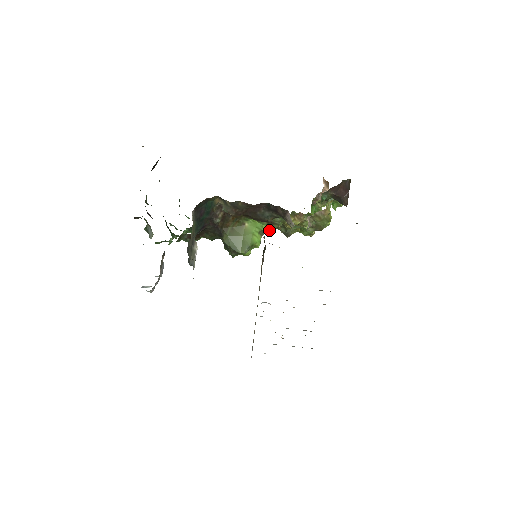
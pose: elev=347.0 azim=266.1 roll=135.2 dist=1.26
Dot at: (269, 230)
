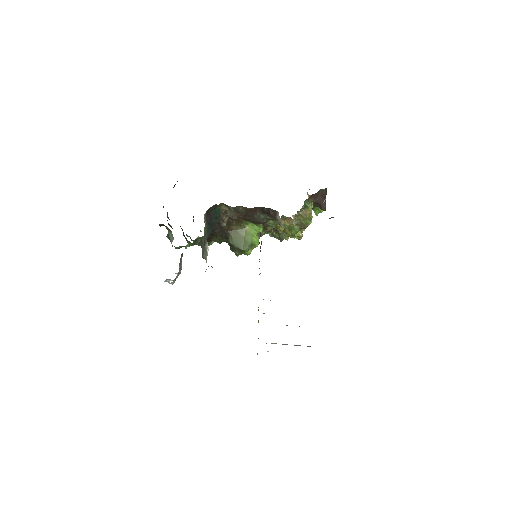
Dot at: occluded
